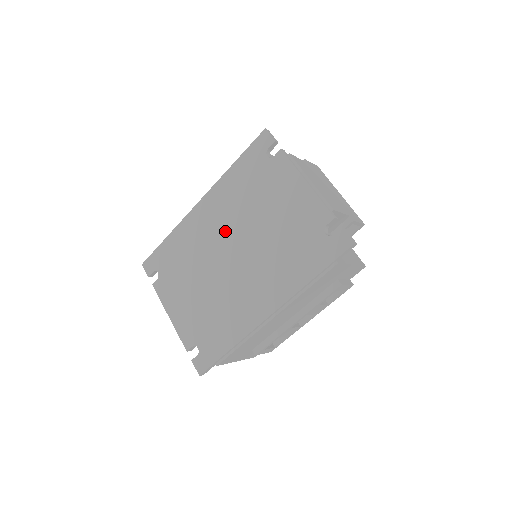
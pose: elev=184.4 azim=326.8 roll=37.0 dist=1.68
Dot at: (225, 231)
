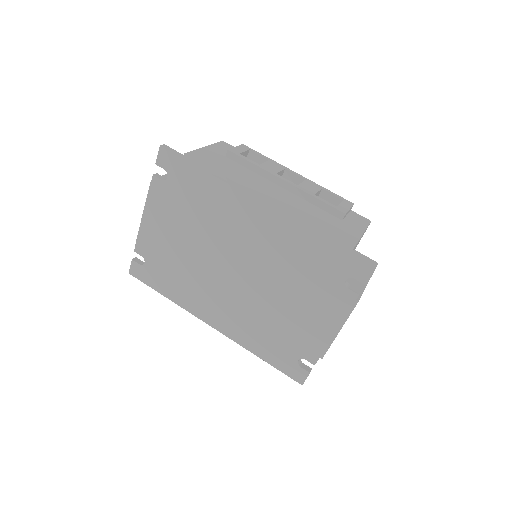
Dot at: (251, 254)
